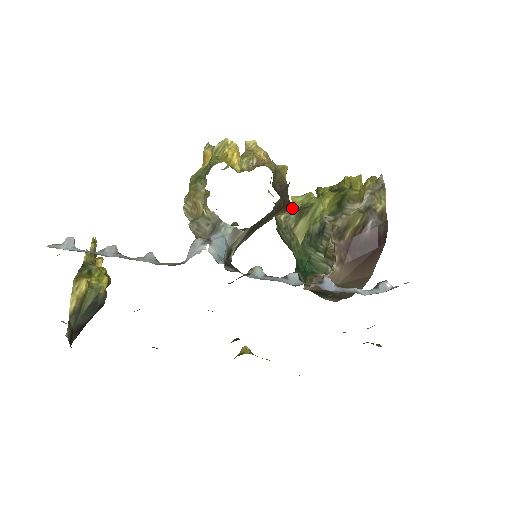
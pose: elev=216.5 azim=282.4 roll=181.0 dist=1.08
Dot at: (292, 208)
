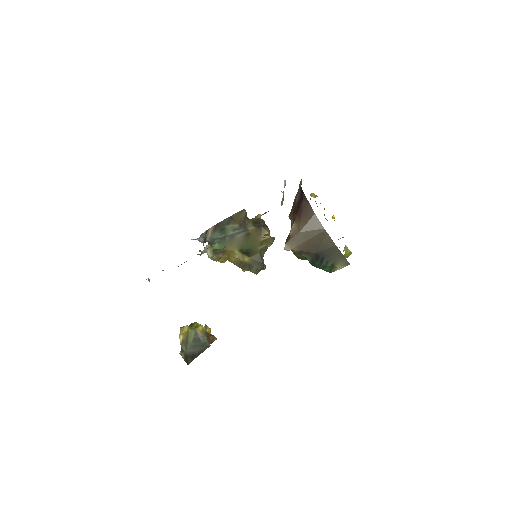
Dot at: occluded
